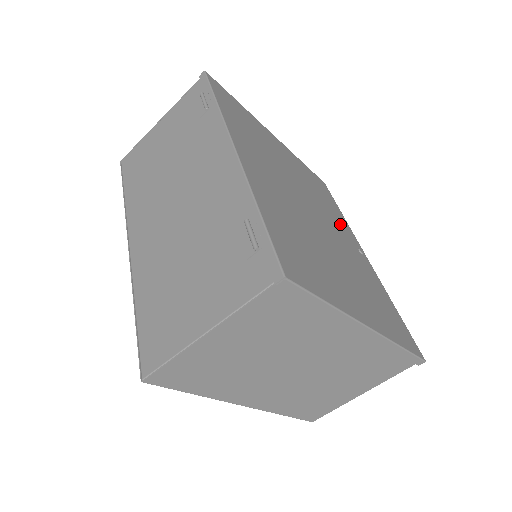
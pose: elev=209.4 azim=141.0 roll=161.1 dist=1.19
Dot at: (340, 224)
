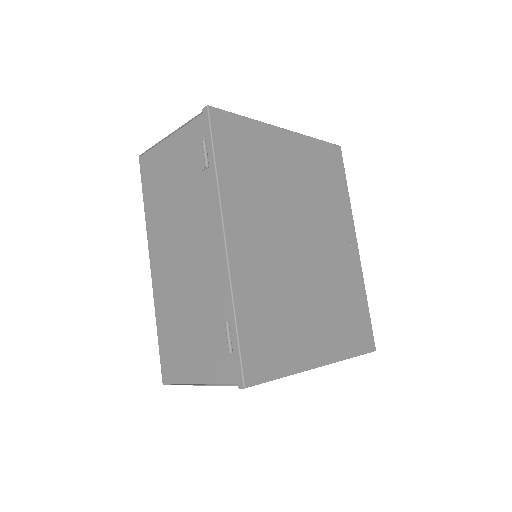
Dot at: (337, 220)
